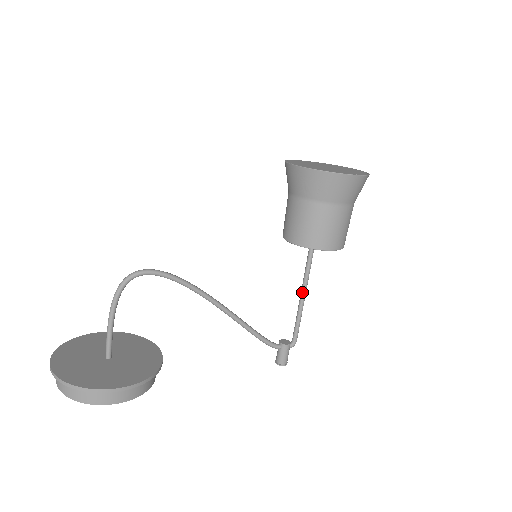
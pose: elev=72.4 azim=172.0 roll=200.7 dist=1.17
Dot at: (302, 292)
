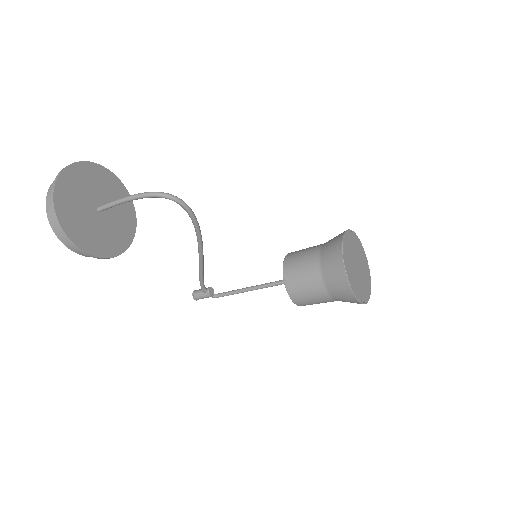
Dot at: (254, 288)
